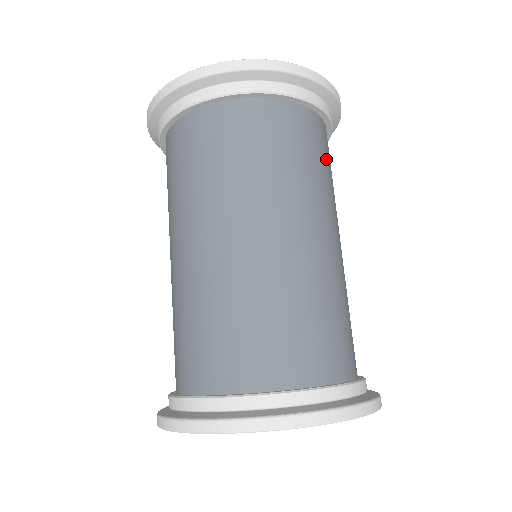
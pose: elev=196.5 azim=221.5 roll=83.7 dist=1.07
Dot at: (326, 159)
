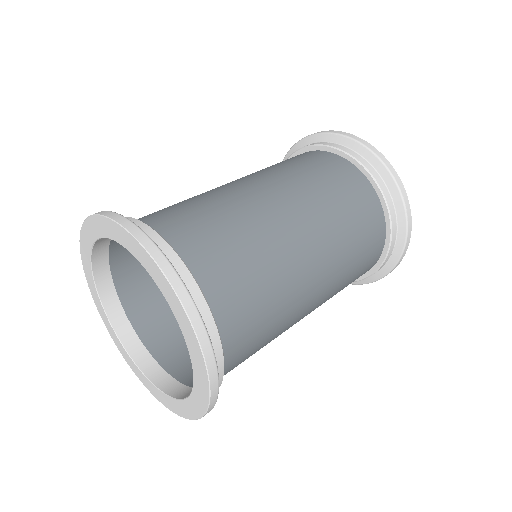
Dot at: (356, 213)
